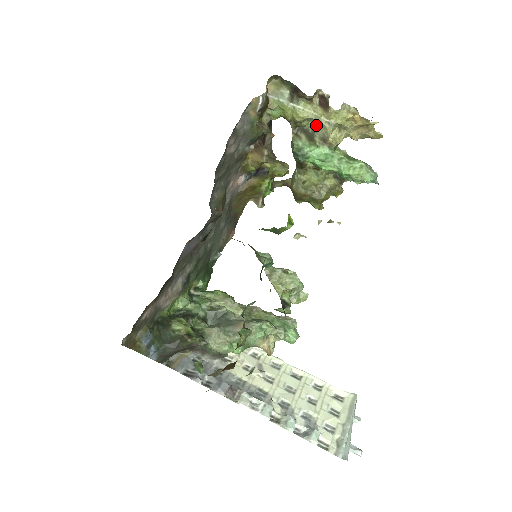
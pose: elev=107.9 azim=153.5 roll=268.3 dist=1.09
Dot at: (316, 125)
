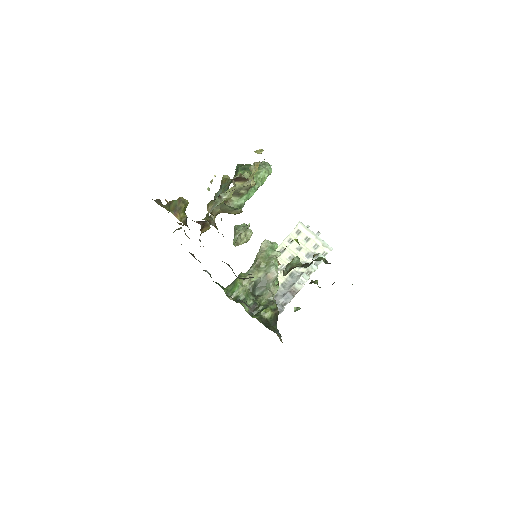
Dot at: (238, 188)
